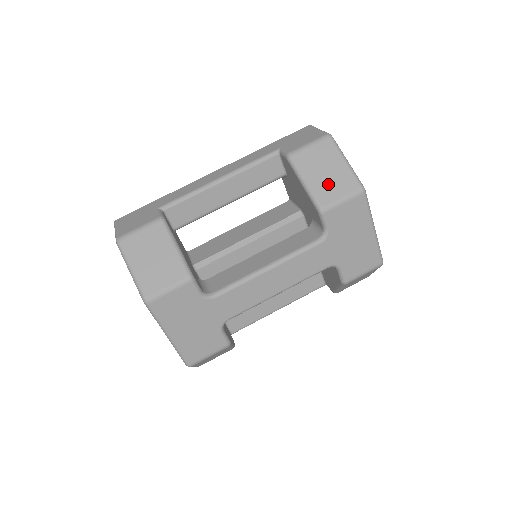
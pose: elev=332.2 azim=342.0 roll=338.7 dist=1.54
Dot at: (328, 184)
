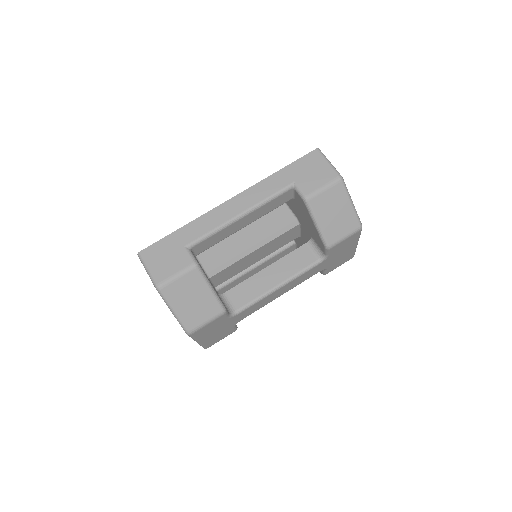
Dot at: (336, 225)
